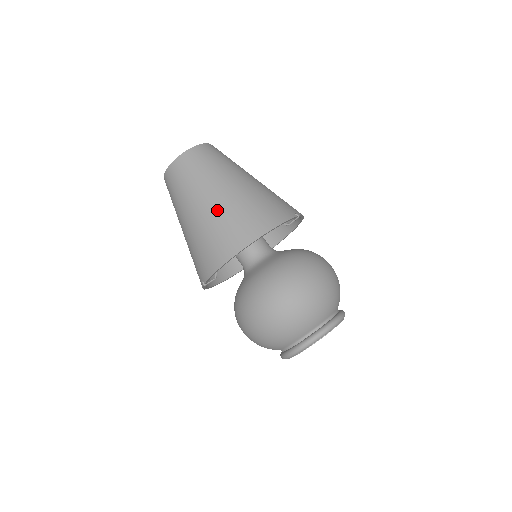
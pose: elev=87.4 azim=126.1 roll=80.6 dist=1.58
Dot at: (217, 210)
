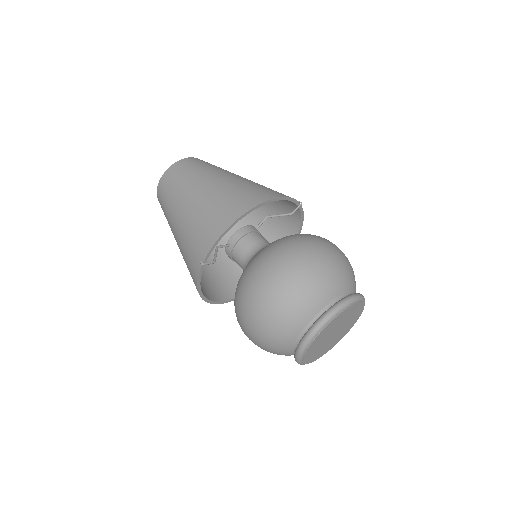
Dot at: (219, 188)
